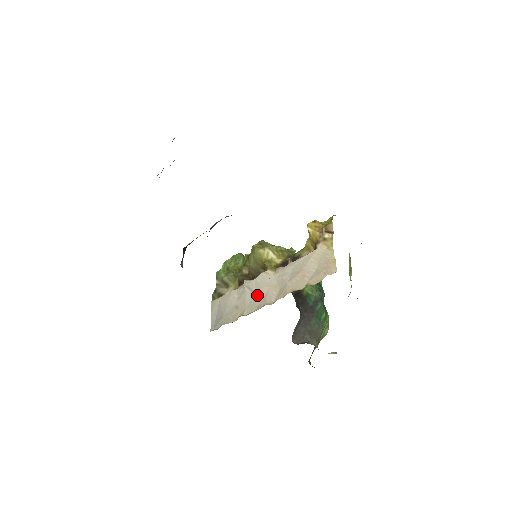
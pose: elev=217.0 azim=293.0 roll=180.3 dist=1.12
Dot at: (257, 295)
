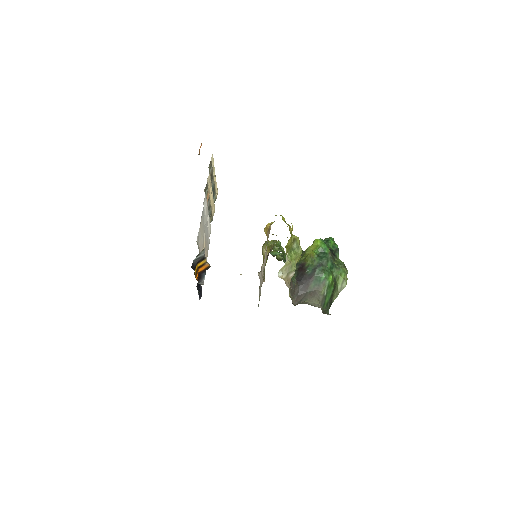
Dot at: (261, 281)
